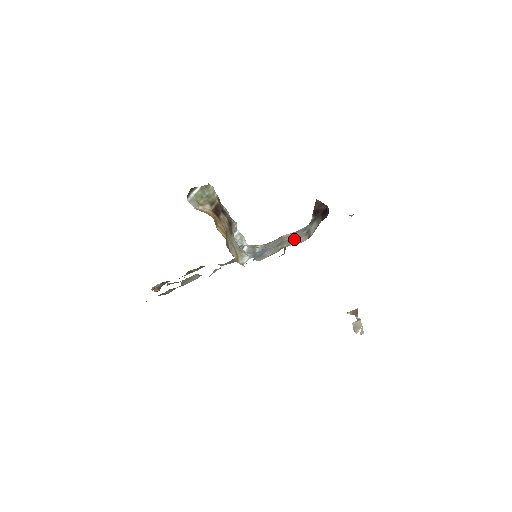
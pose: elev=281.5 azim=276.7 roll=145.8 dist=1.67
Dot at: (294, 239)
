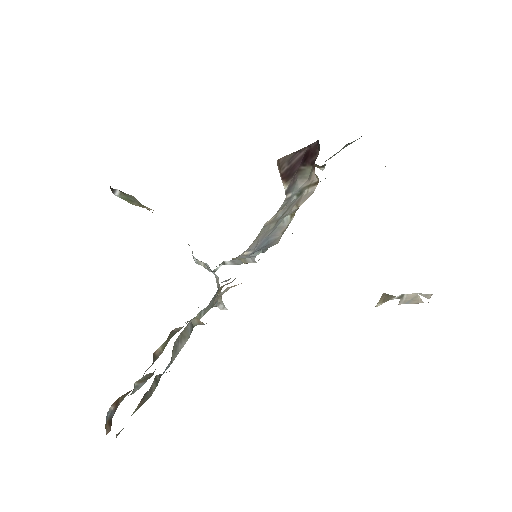
Dot at: (294, 203)
